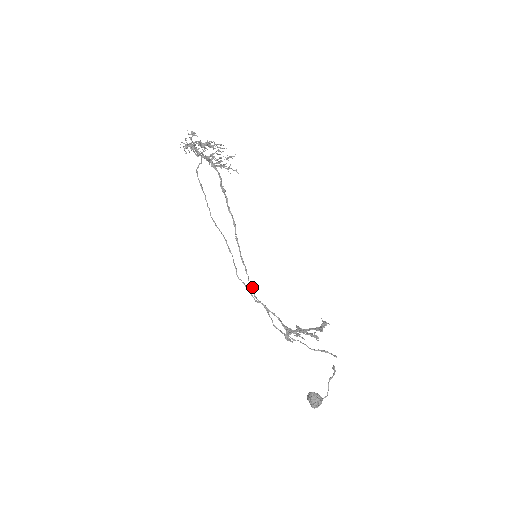
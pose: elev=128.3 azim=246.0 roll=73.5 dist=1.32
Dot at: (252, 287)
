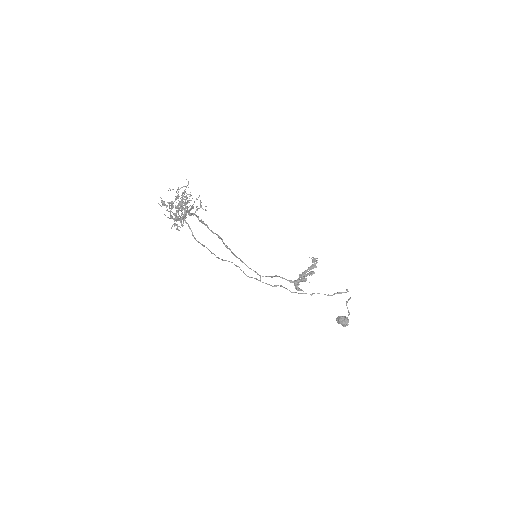
Dot at: occluded
